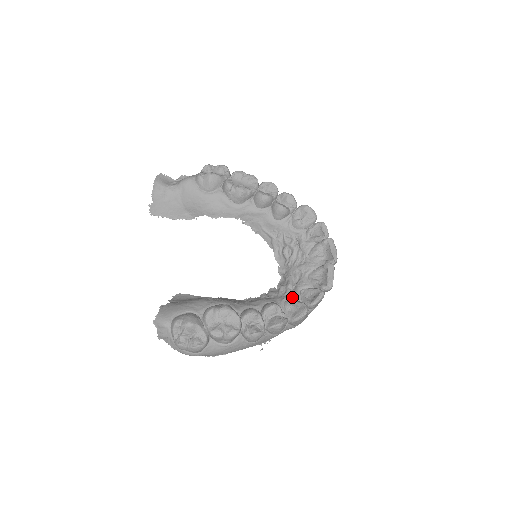
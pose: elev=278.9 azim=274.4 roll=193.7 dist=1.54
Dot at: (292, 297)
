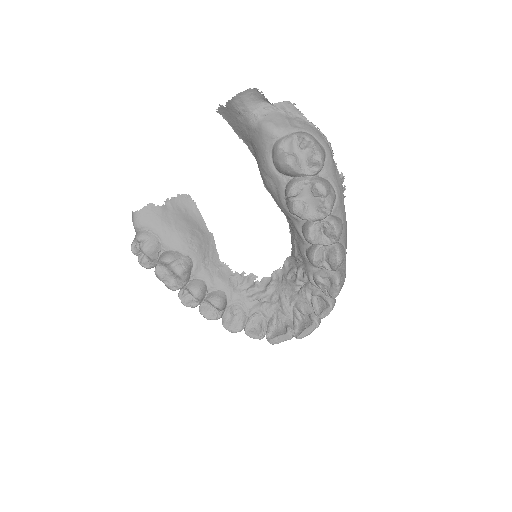
Dot at: (246, 308)
